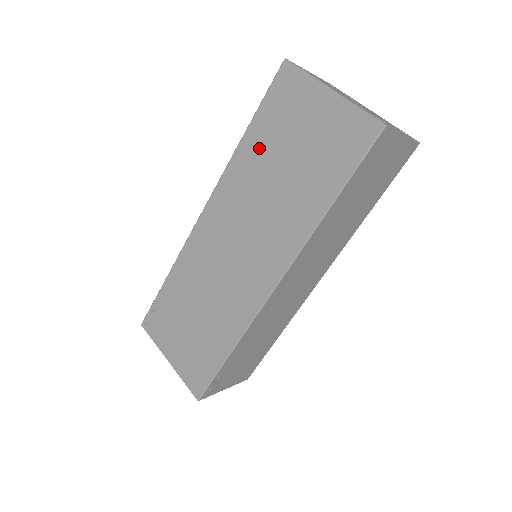
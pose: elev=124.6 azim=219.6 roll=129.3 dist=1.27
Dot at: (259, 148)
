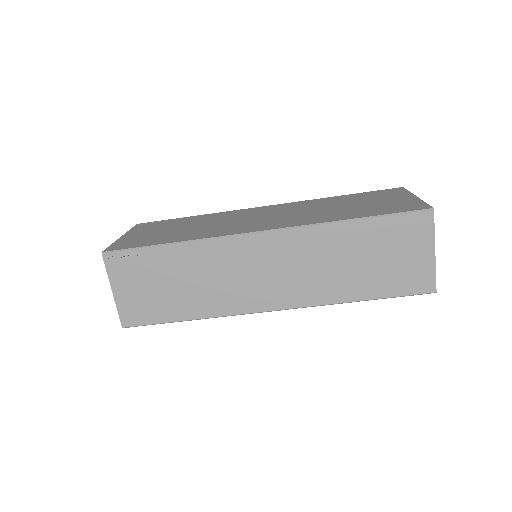
Dot at: (341, 200)
